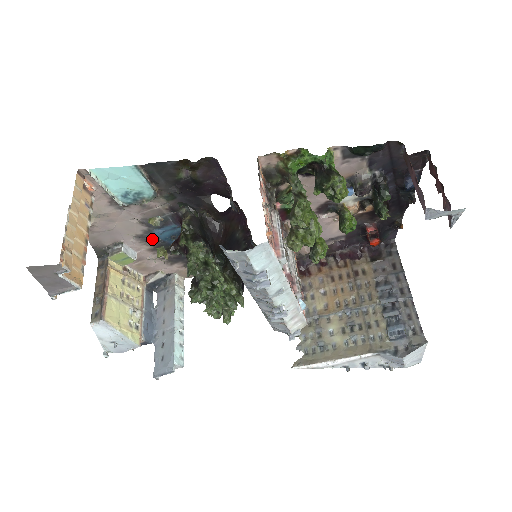
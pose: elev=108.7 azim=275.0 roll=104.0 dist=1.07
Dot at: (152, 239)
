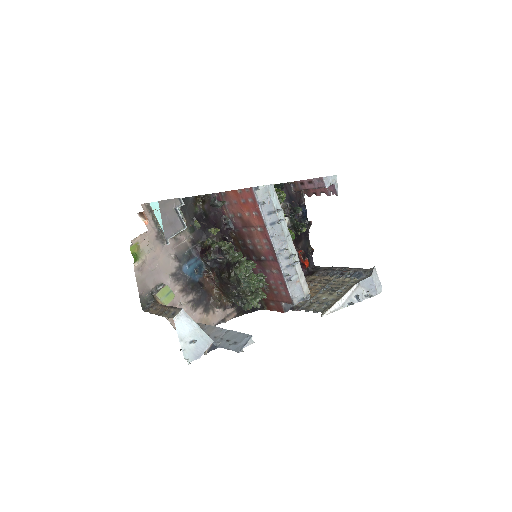
Dot at: (182, 277)
